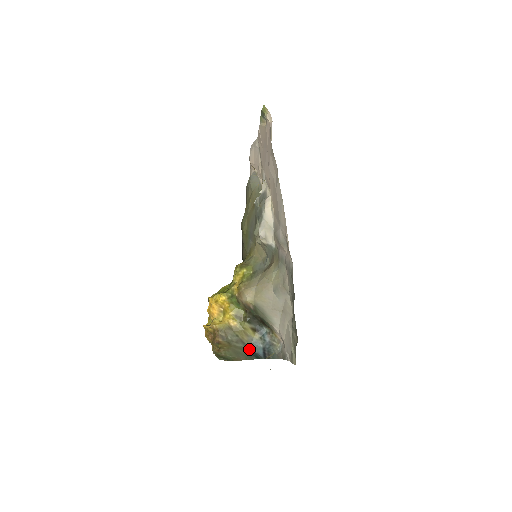
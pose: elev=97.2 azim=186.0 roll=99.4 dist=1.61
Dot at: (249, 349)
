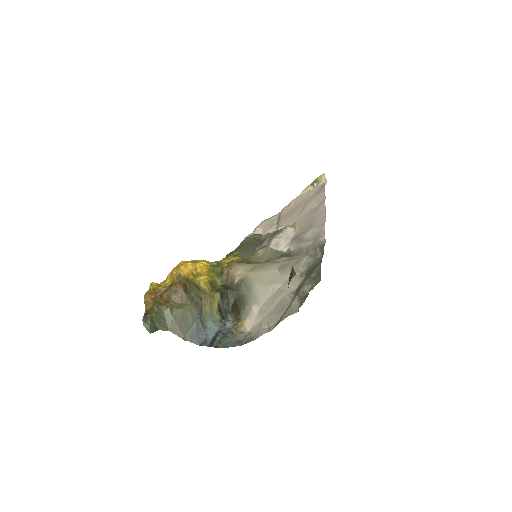
Dot at: (201, 323)
